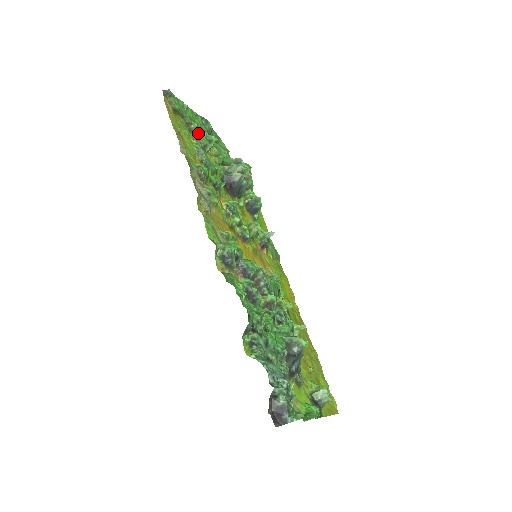
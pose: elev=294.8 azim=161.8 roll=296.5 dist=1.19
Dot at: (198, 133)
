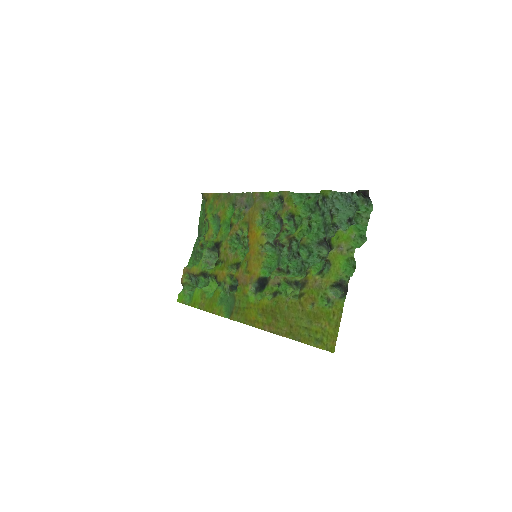
Dot at: (205, 223)
